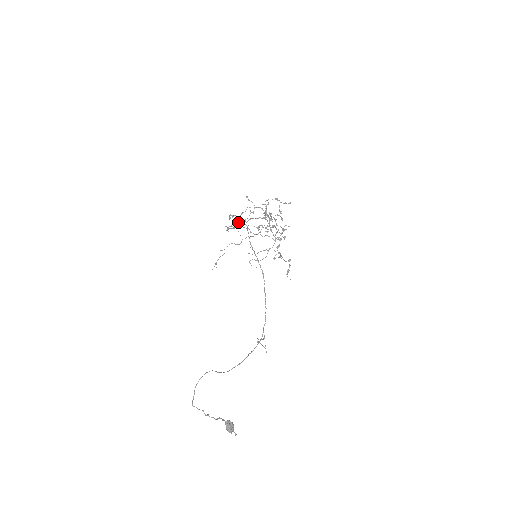
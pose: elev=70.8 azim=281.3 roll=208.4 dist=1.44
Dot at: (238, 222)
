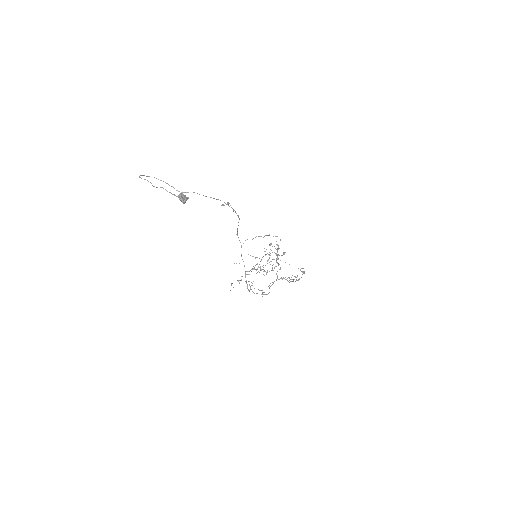
Dot at: (261, 290)
